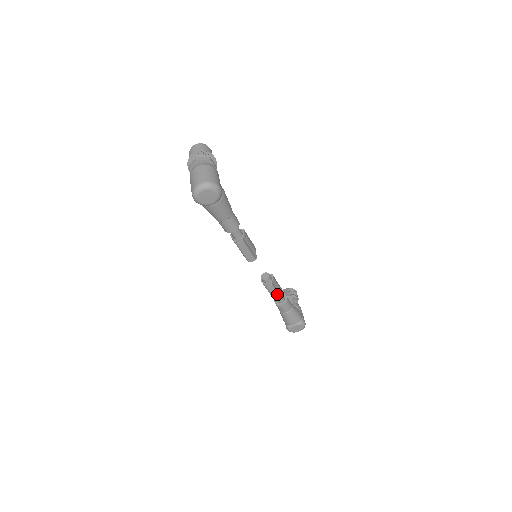
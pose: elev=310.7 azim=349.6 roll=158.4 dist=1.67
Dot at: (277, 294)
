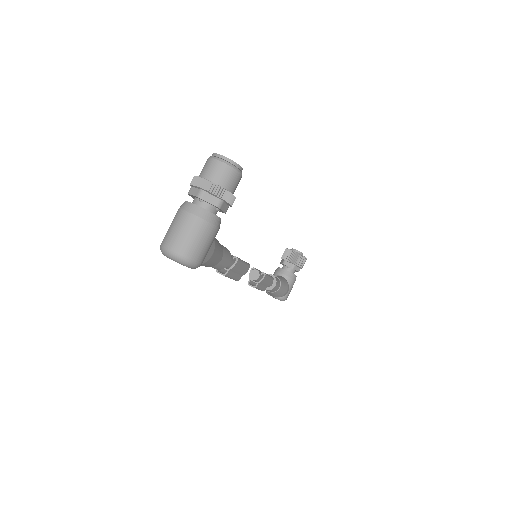
Dot at: (260, 289)
